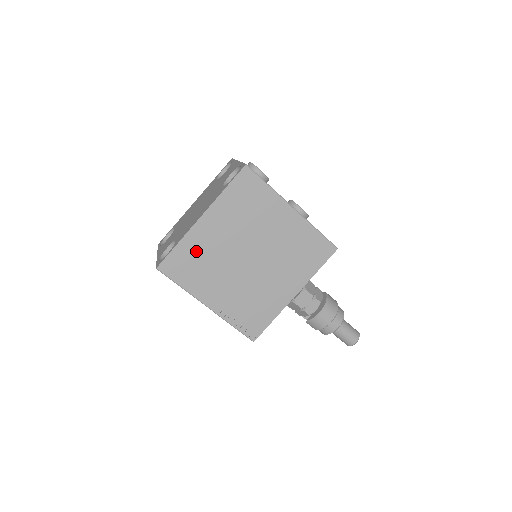
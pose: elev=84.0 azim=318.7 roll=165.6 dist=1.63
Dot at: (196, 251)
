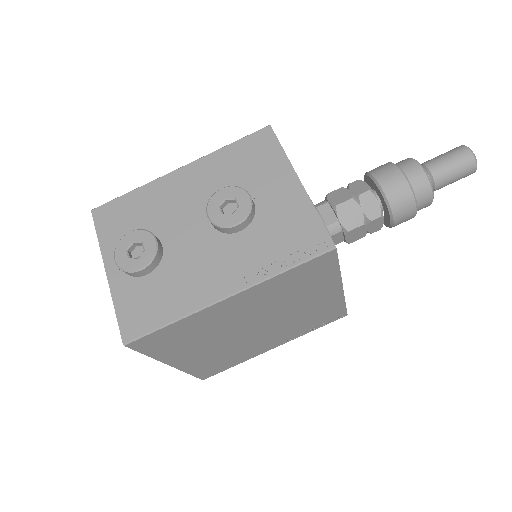
Dot at: (208, 363)
